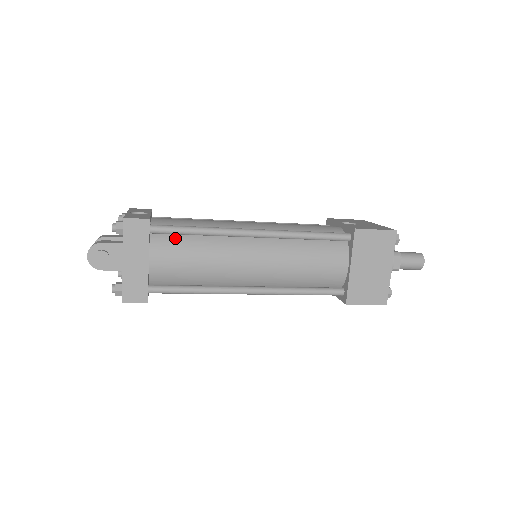
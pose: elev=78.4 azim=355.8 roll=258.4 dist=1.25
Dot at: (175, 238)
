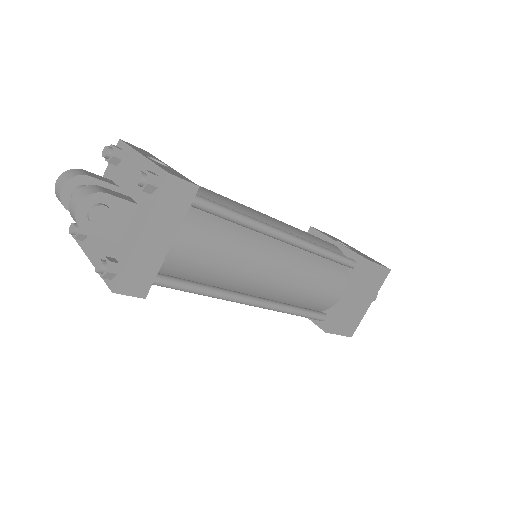
Dot at: (207, 218)
